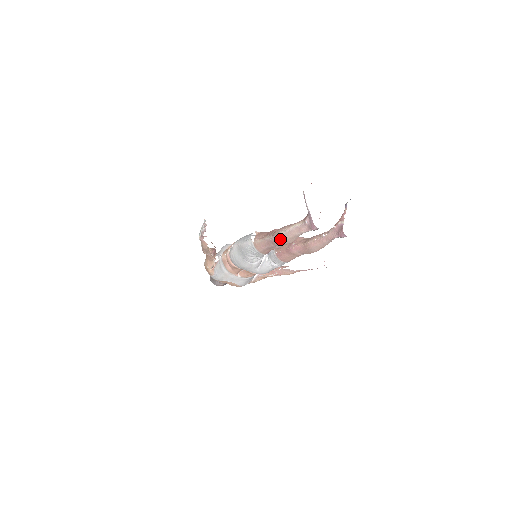
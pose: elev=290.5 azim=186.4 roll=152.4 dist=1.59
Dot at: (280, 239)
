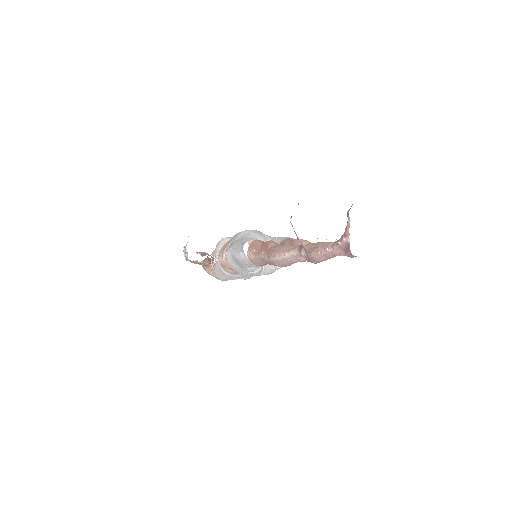
Dot at: (276, 264)
